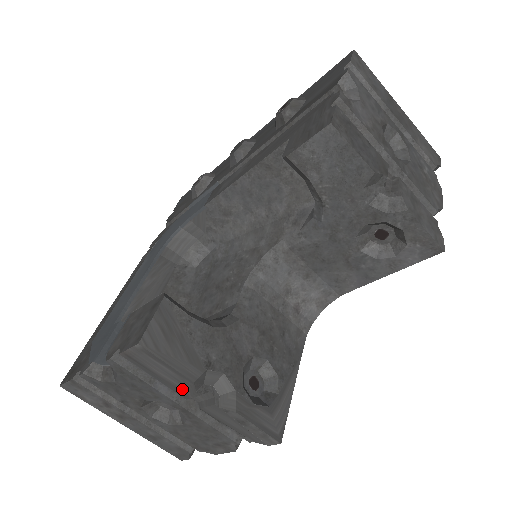
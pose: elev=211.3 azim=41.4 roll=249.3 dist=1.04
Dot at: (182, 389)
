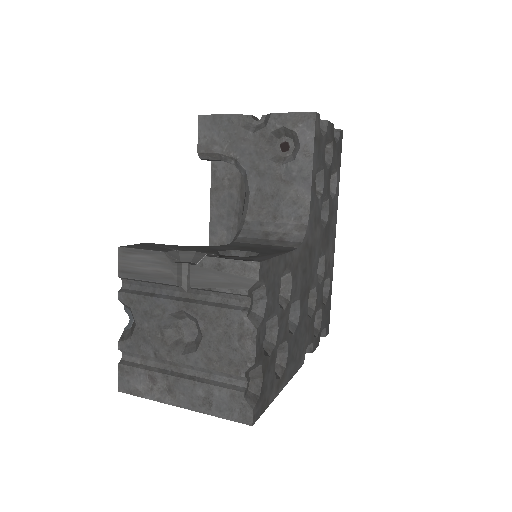
Dot at: (165, 272)
